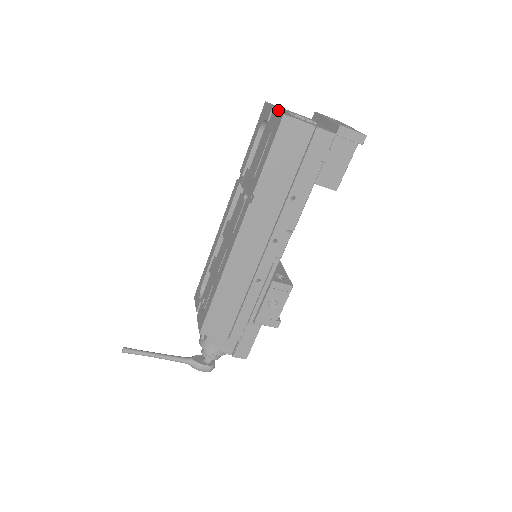
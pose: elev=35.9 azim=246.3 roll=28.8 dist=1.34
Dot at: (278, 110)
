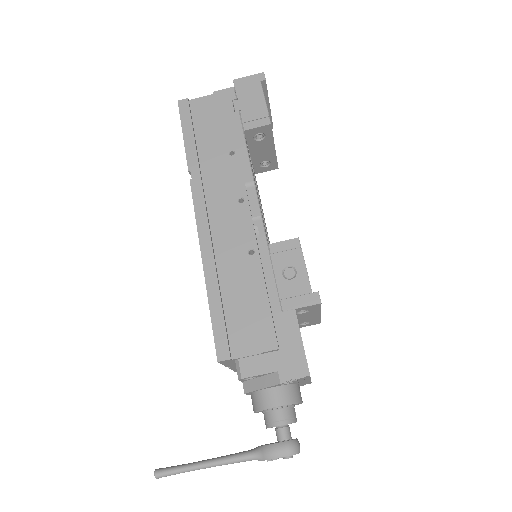
Dot at: occluded
